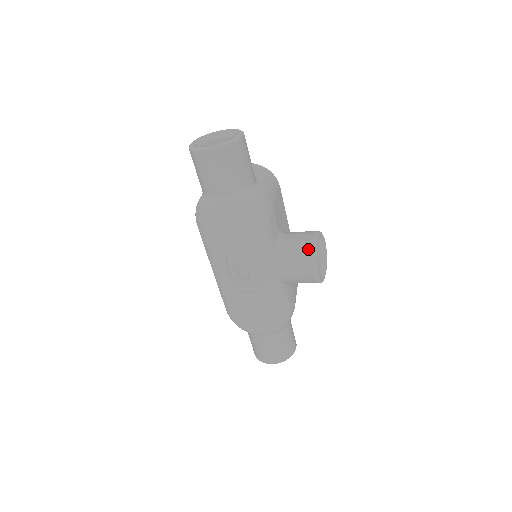
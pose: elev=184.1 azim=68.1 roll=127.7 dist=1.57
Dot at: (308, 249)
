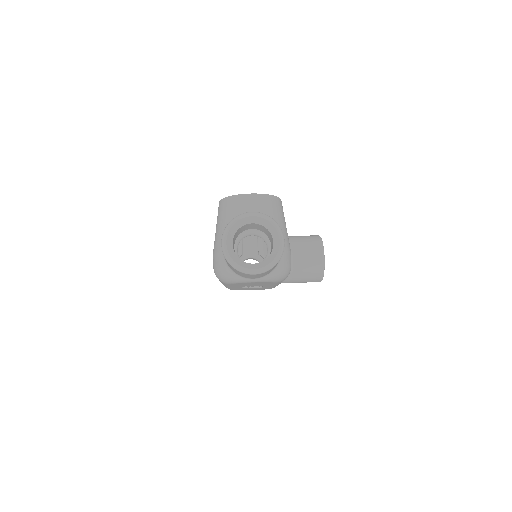
Dot at: (318, 272)
